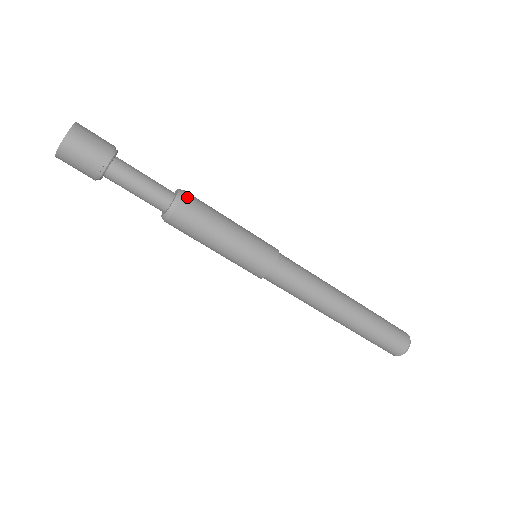
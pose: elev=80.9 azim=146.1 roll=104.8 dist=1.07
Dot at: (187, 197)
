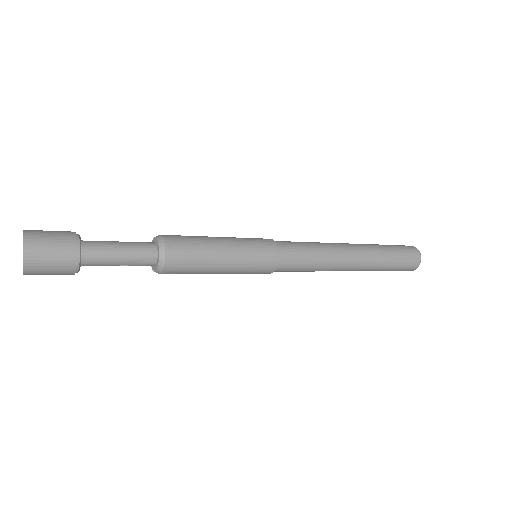
Dot at: (168, 238)
